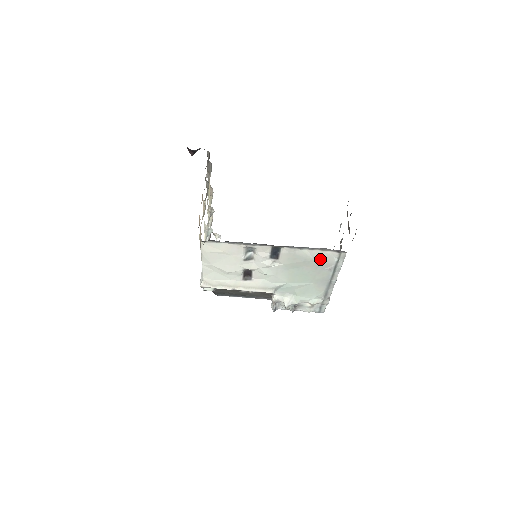
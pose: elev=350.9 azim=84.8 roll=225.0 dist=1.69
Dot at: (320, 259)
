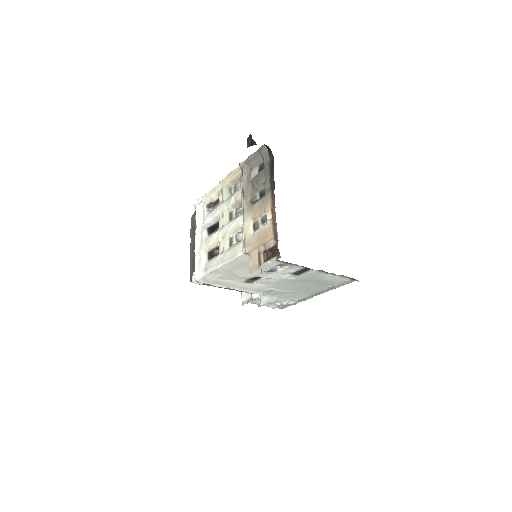
Dot at: (331, 281)
